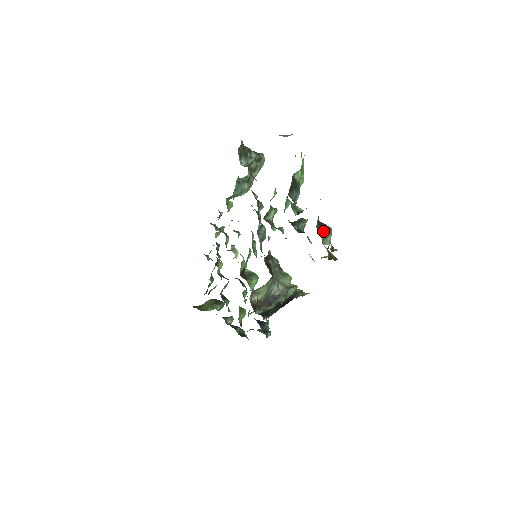
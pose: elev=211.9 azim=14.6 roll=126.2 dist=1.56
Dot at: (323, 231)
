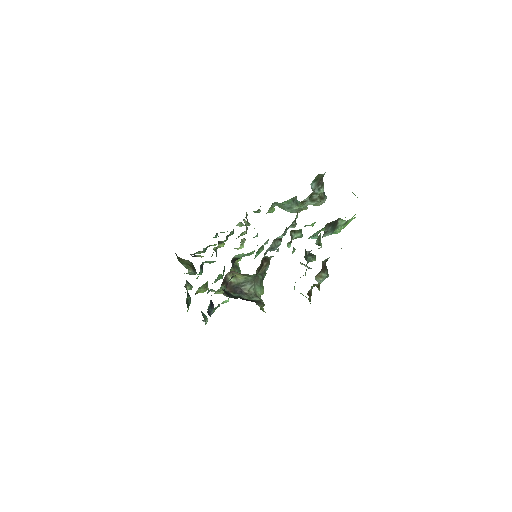
Dot at: (323, 270)
